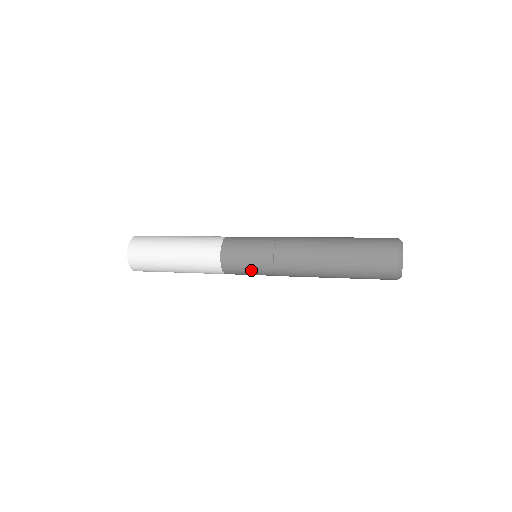
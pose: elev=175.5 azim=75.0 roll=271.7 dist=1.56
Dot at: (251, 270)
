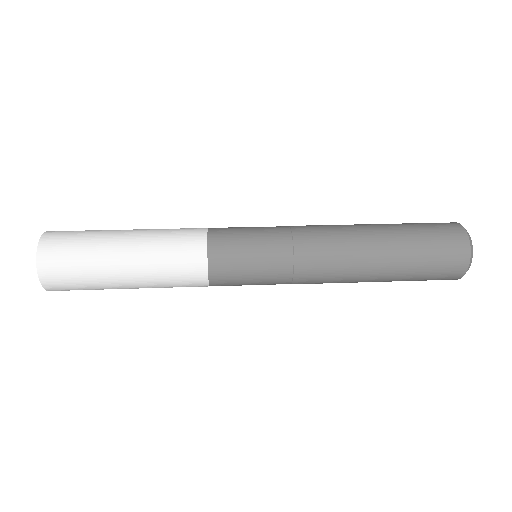
Dot at: (256, 278)
